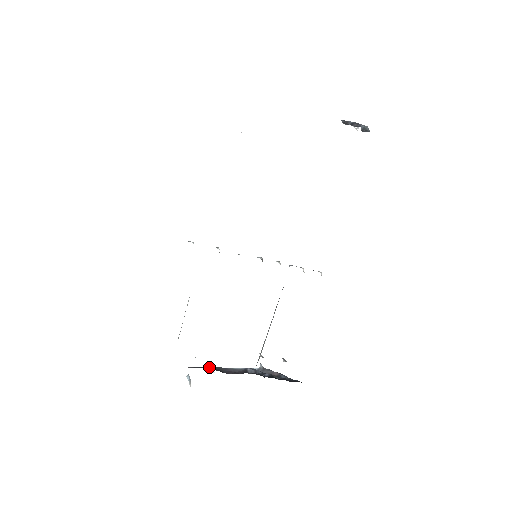
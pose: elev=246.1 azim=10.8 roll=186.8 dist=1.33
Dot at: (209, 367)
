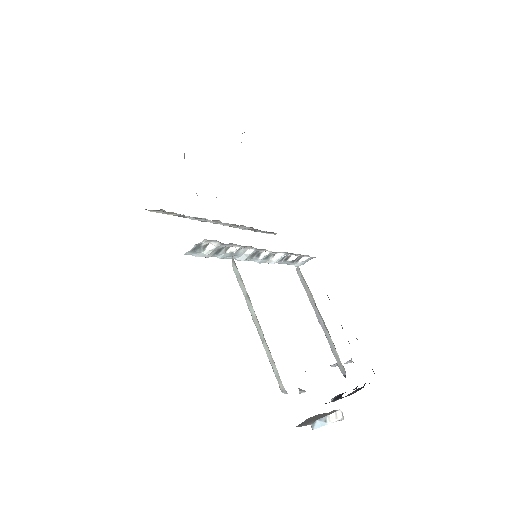
Dot at: occluded
